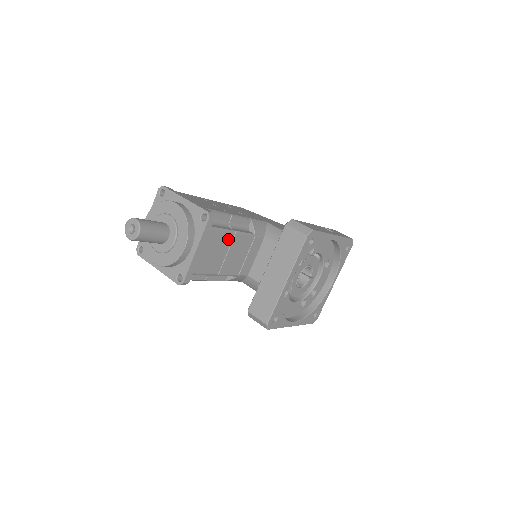
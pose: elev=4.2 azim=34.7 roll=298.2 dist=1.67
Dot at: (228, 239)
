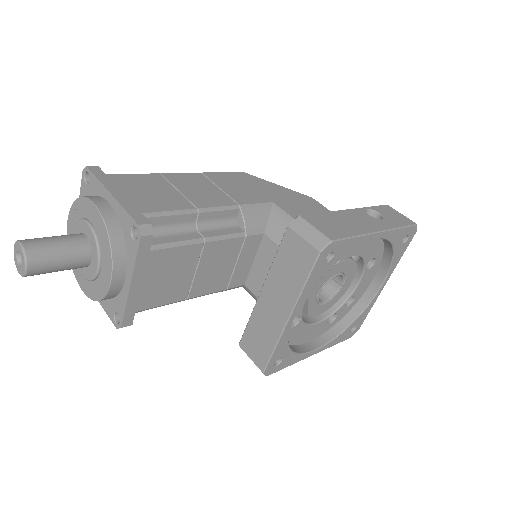
Dot at: (192, 253)
